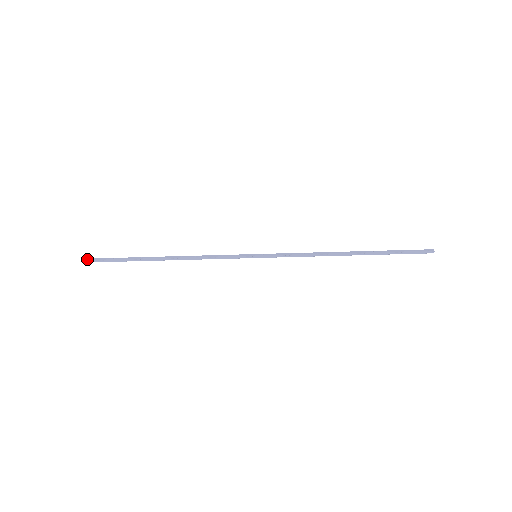
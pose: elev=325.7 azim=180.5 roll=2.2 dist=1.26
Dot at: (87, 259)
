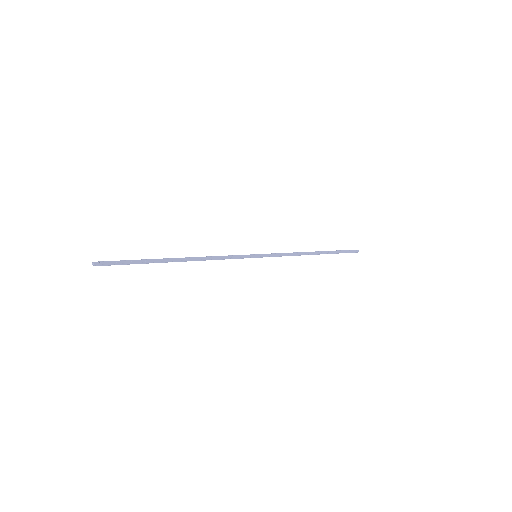
Dot at: (99, 262)
